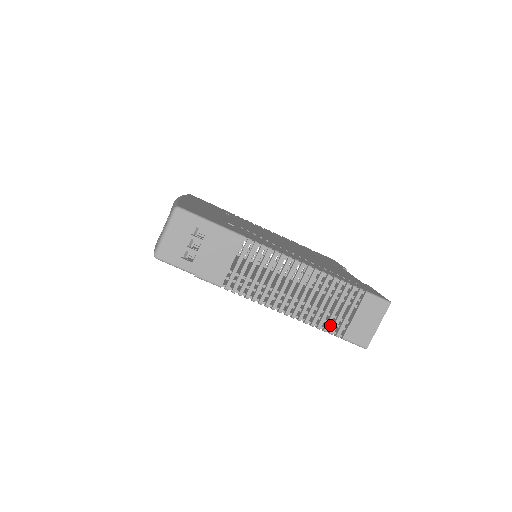
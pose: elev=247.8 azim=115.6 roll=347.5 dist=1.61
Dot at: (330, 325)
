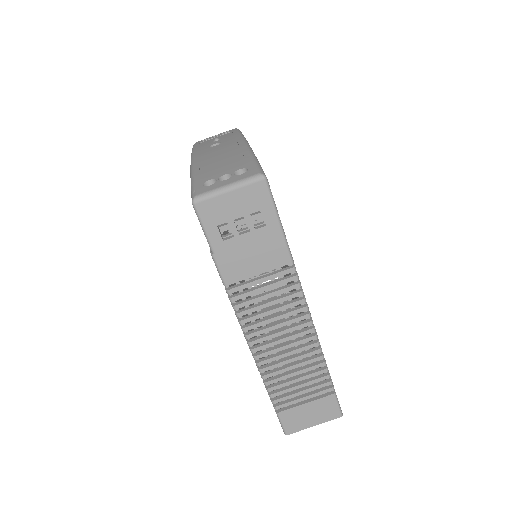
Dot at: occluded
